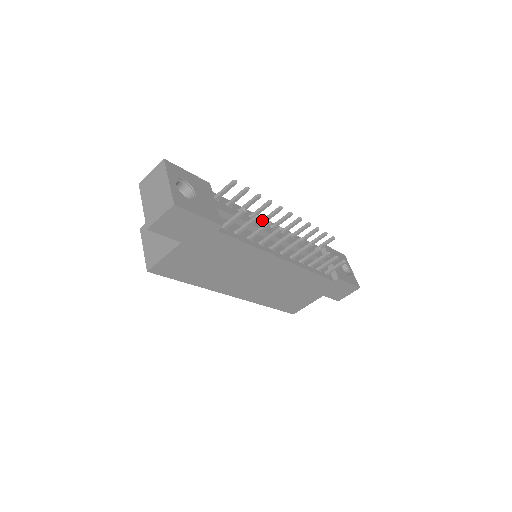
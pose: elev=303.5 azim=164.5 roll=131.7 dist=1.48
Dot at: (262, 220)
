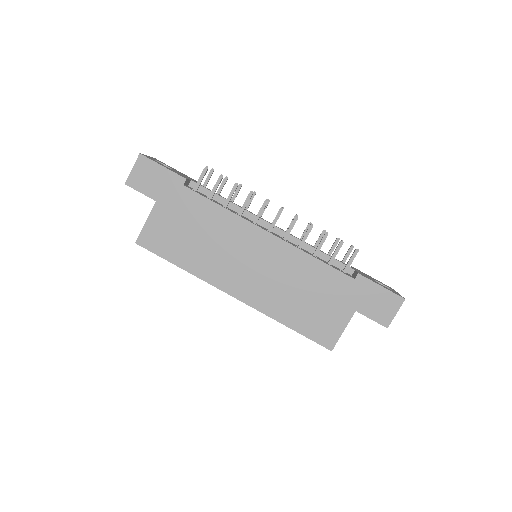
Dot at: occluded
